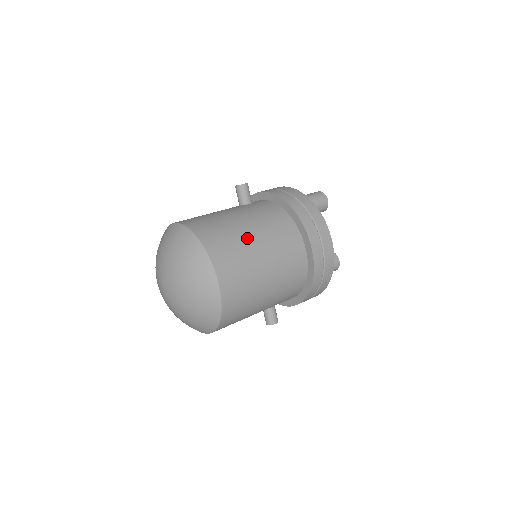
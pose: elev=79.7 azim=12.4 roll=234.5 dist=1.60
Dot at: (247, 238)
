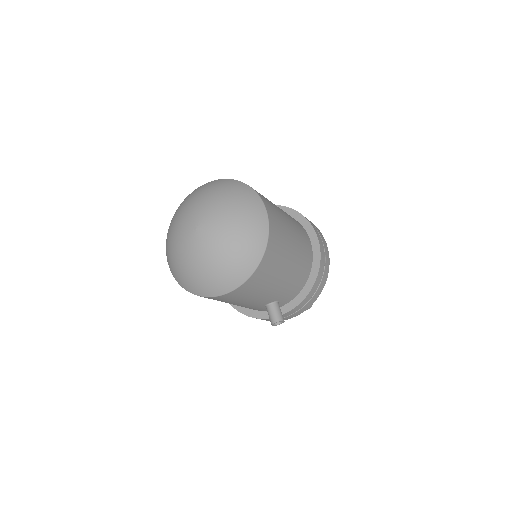
Dot at: occluded
